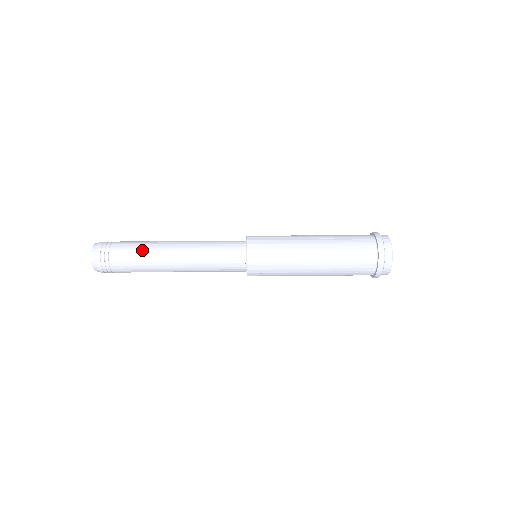
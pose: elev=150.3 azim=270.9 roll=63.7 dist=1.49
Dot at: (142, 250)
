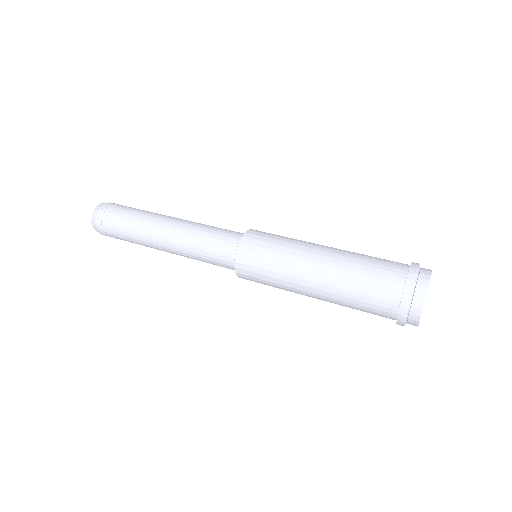
Dot at: (134, 235)
